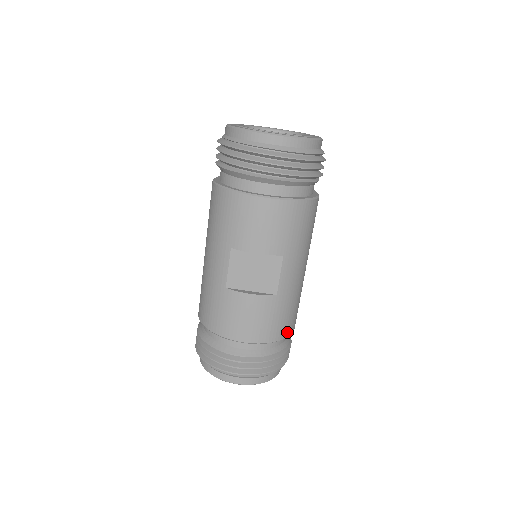
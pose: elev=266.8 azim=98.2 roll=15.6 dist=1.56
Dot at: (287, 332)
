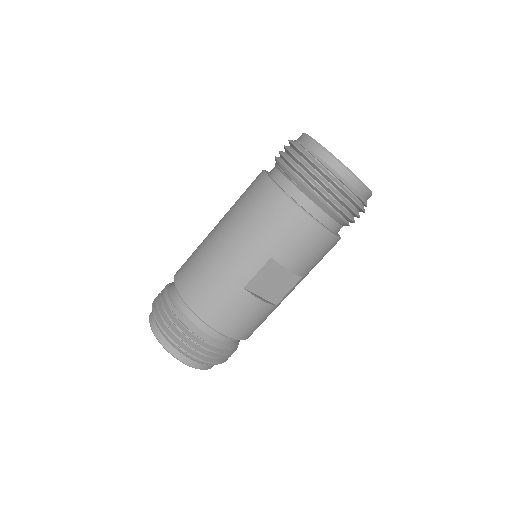
Dot at: occluded
